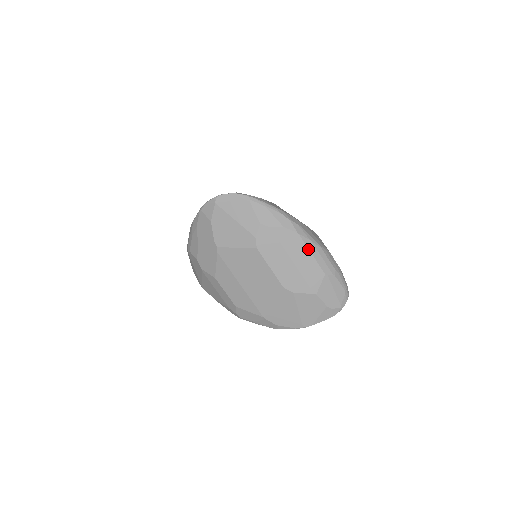
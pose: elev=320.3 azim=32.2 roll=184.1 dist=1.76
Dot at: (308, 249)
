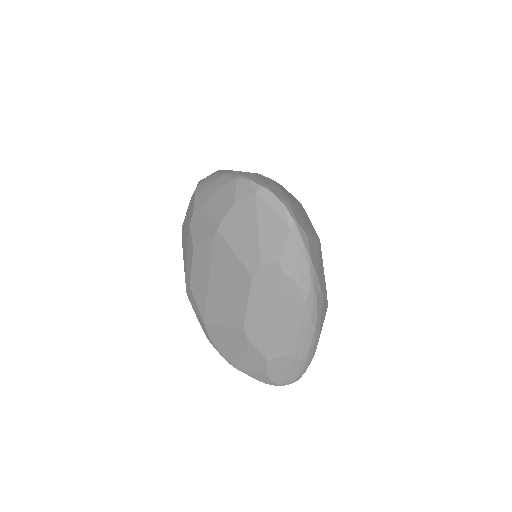
Dot at: (300, 323)
